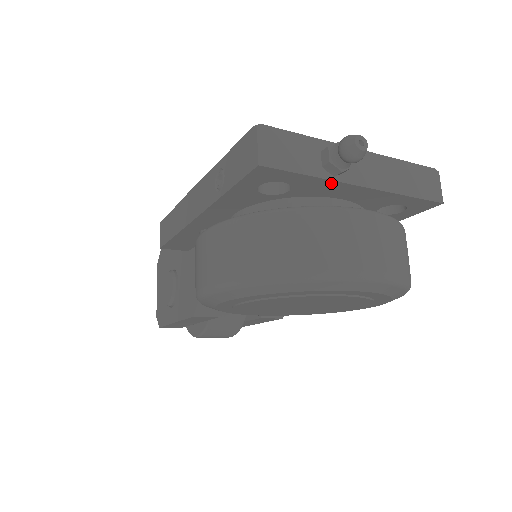
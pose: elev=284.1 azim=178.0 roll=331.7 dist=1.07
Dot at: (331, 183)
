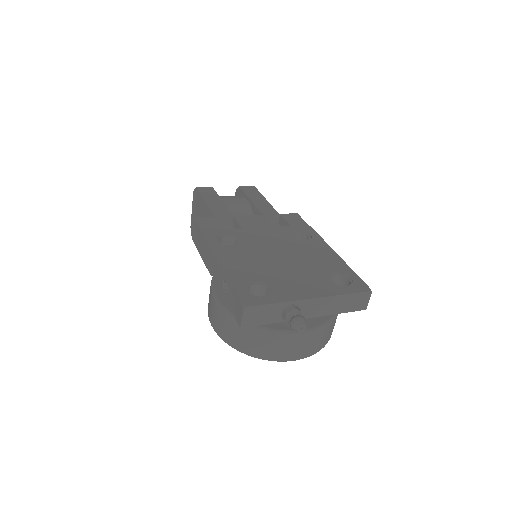
Dot at: occluded
